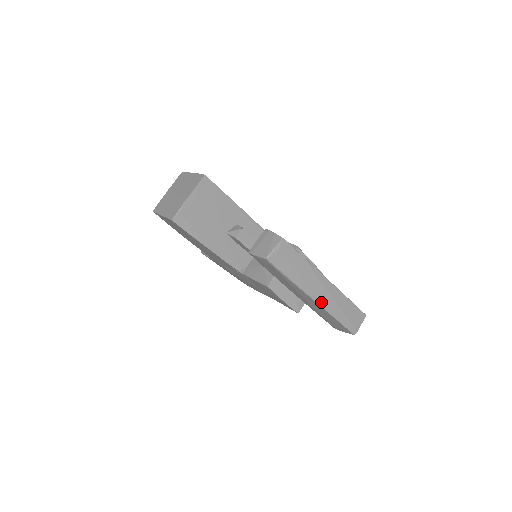
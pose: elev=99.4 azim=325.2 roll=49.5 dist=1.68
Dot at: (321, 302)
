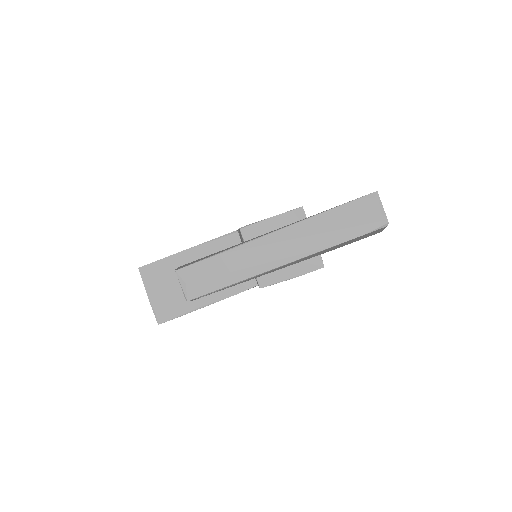
Dot at: (294, 256)
